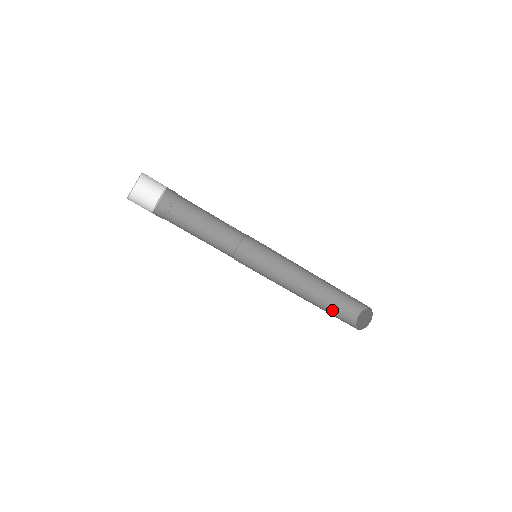
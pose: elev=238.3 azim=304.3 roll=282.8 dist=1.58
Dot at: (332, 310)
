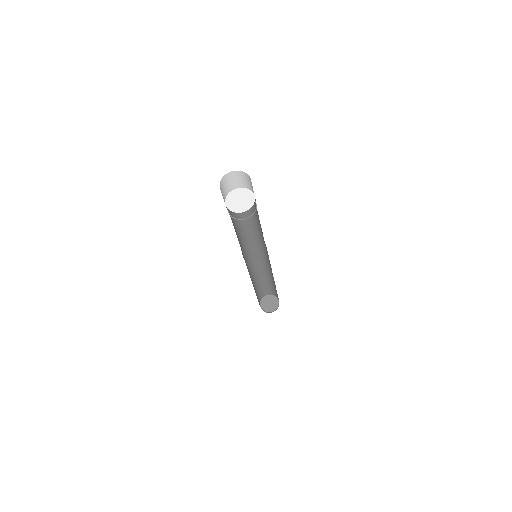
Dot at: (257, 292)
